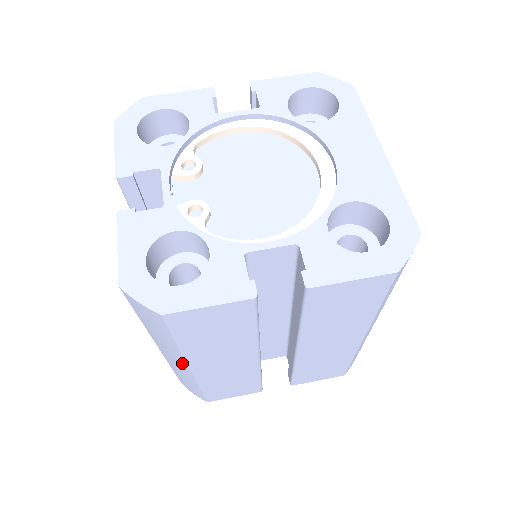
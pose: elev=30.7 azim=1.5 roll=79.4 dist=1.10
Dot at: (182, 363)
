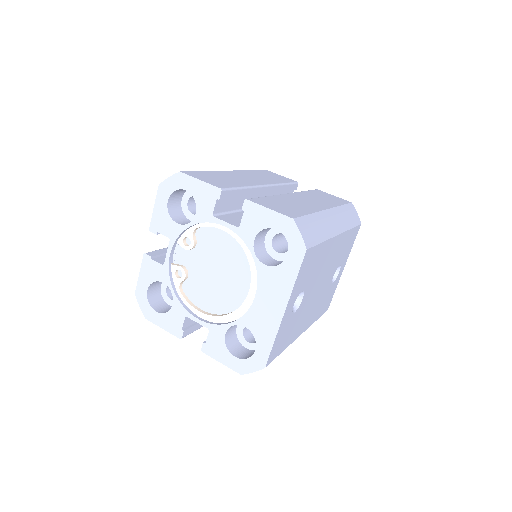
Dot at: occluded
